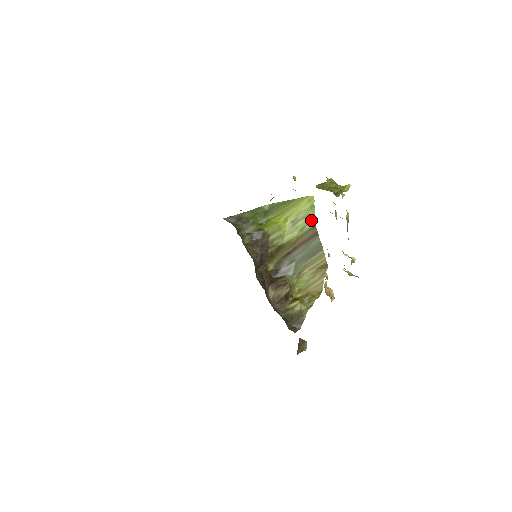
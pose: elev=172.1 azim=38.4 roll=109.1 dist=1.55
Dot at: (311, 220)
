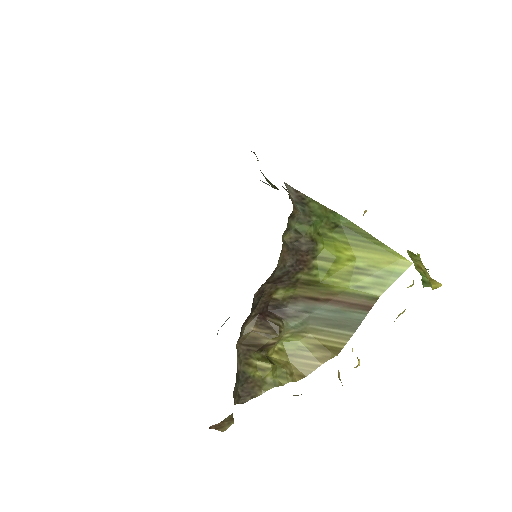
Dot at: (380, 287)
